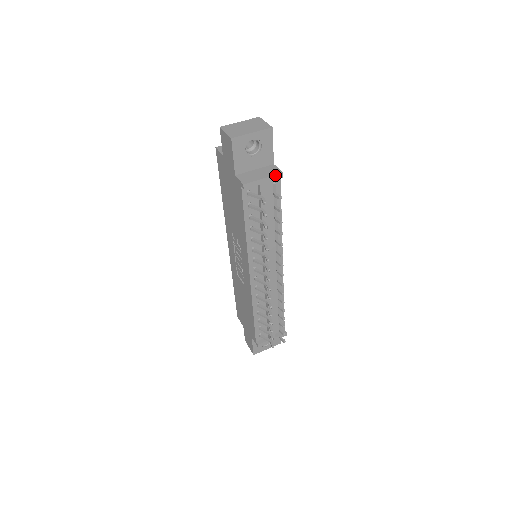
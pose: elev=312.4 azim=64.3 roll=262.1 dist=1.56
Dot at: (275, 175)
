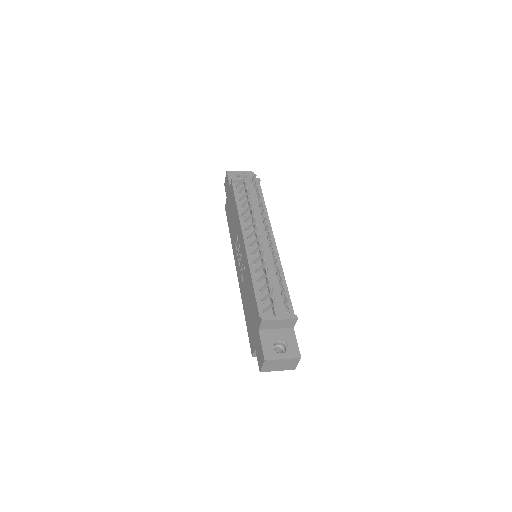
Dot at: occluded
